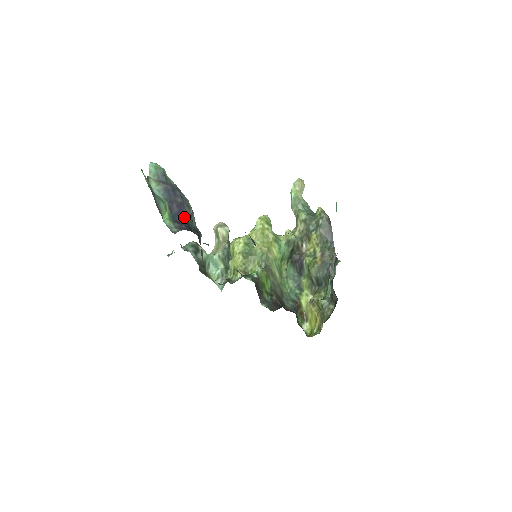
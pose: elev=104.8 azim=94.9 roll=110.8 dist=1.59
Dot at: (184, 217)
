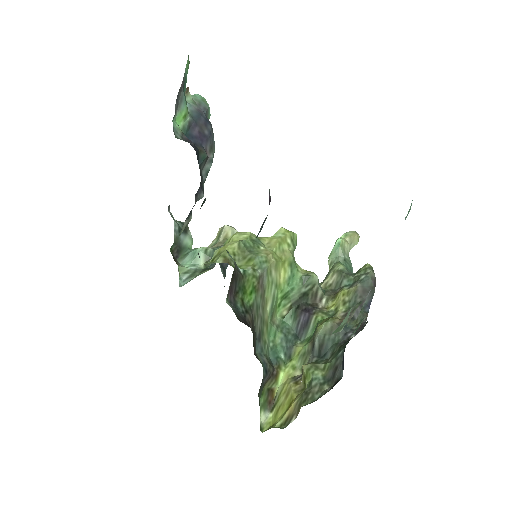
Dot at: (199, 145)
